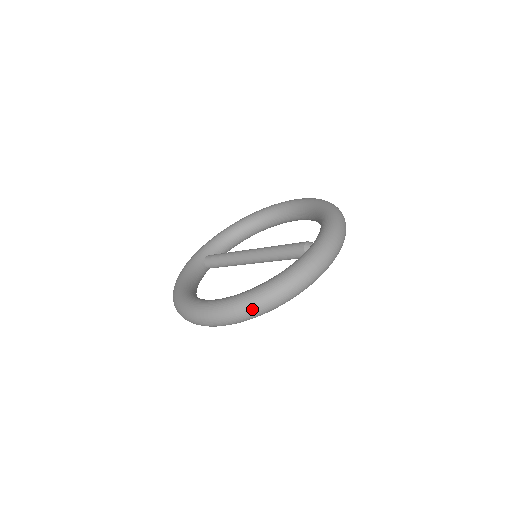
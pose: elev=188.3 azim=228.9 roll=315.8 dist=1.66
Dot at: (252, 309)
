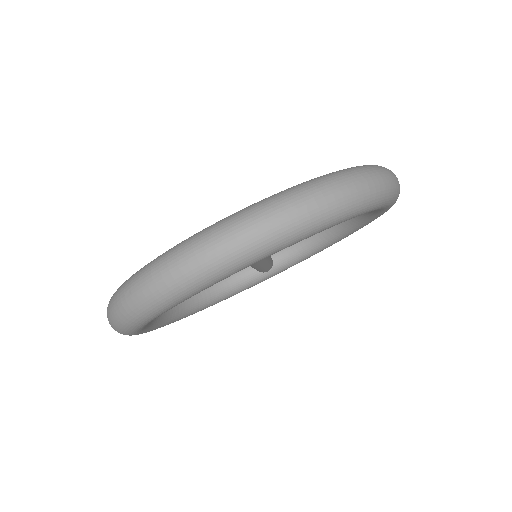
Dot at: (108, 314)
